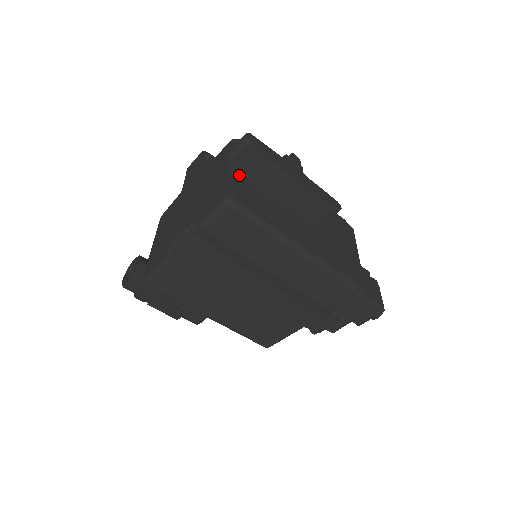
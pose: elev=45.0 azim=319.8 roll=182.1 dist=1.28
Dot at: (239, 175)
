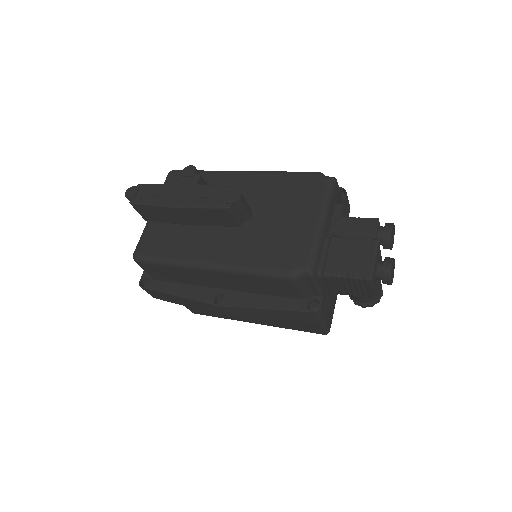
Dot at: (152, 221)
